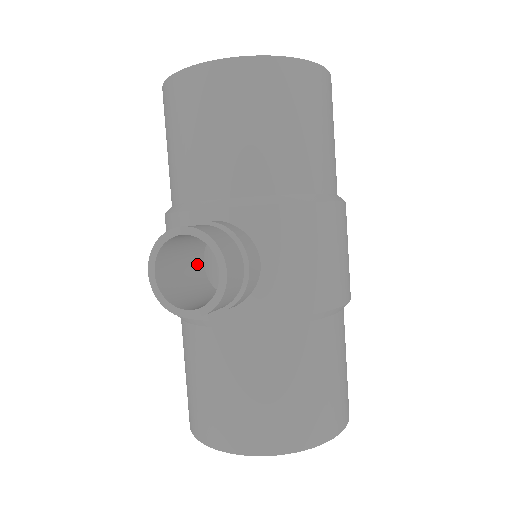
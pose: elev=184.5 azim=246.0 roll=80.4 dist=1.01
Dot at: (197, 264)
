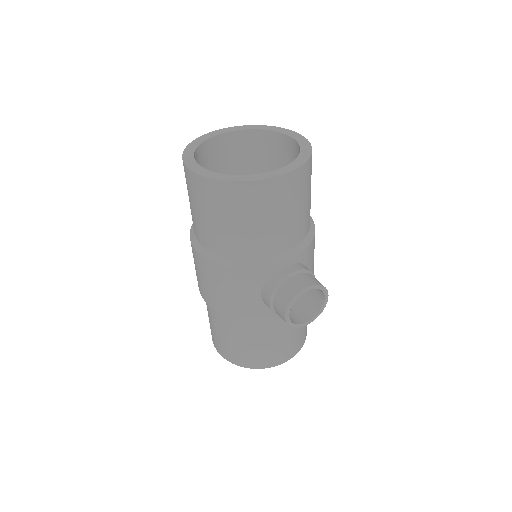
Dot at: occluded
